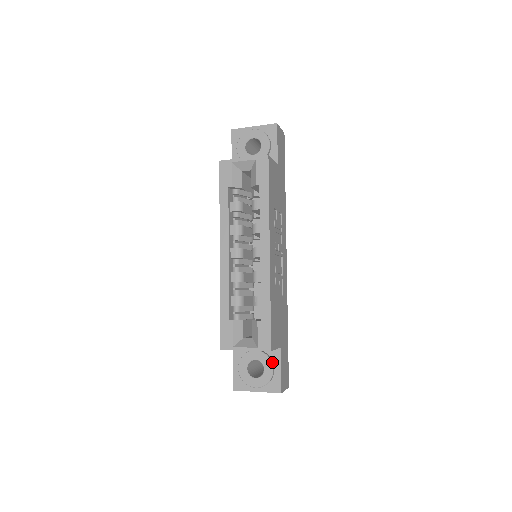
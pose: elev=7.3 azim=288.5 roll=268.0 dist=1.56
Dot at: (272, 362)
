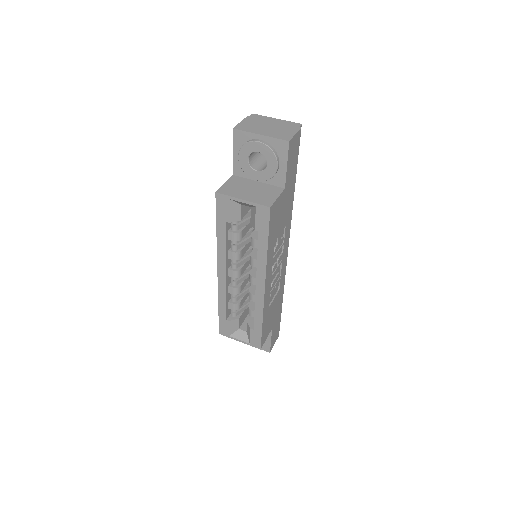
Dot at: occluded
